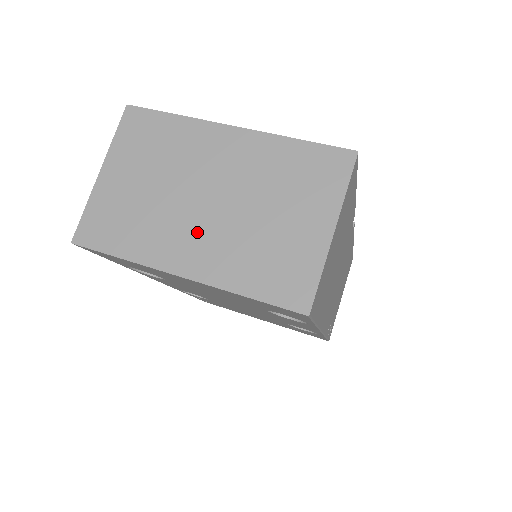
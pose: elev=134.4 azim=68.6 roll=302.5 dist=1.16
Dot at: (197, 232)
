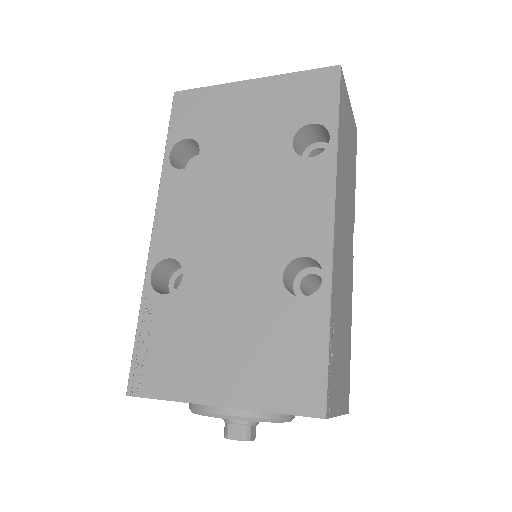
Dot at: occluded
